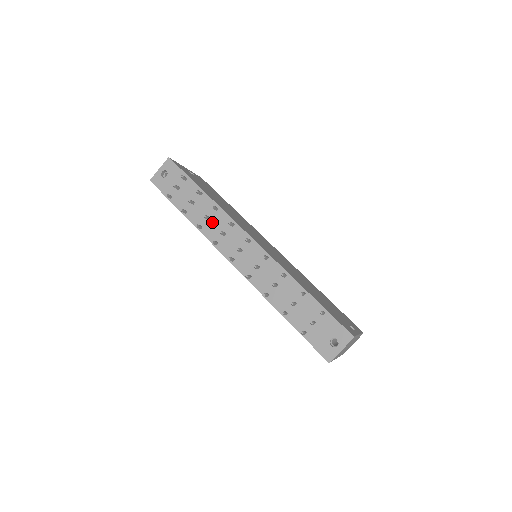
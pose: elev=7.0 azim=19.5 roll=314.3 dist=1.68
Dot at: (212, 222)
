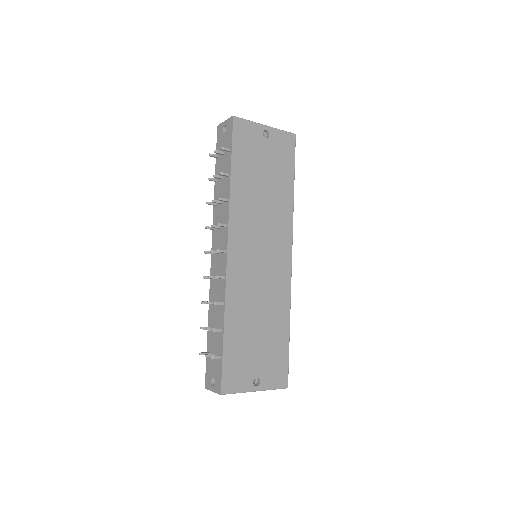
Dot at: (221, 208)
